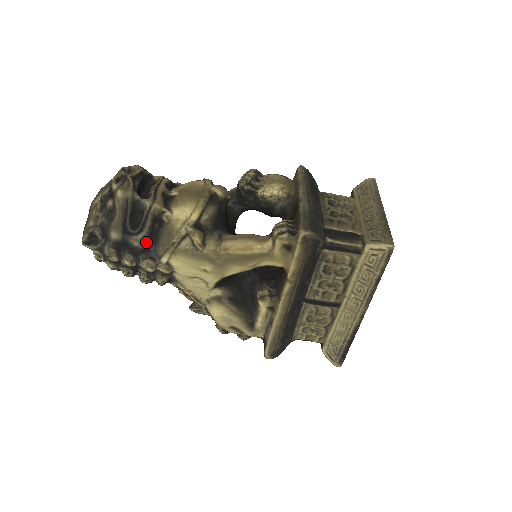
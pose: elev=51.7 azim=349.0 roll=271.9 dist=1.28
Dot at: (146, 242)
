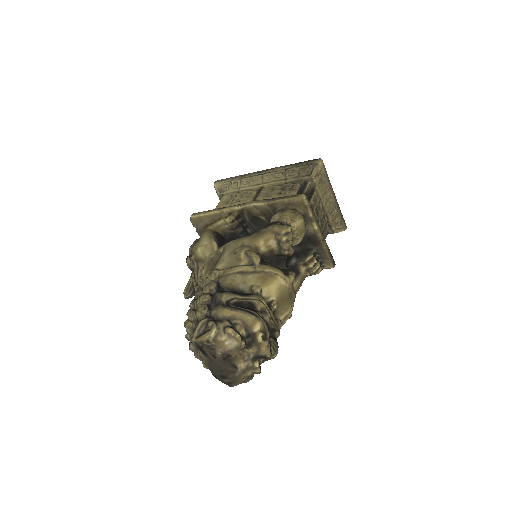
Dot at: occluded
